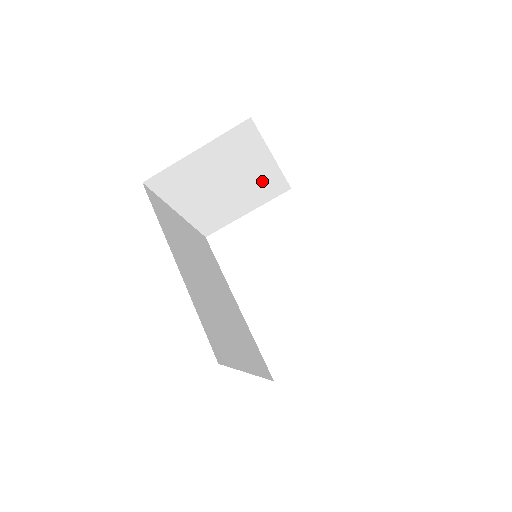
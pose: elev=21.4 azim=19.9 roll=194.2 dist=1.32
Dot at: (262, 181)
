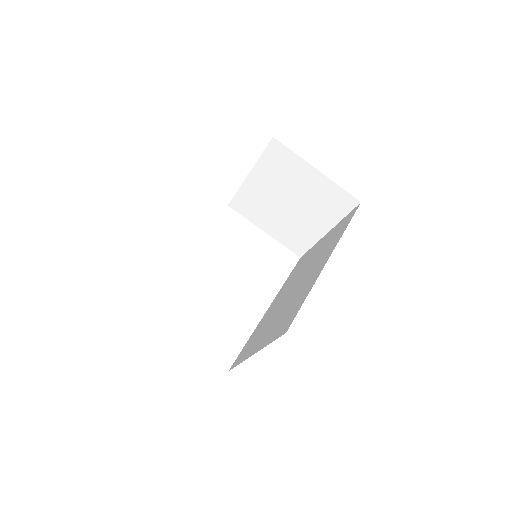
Dot at: (302, 232)
